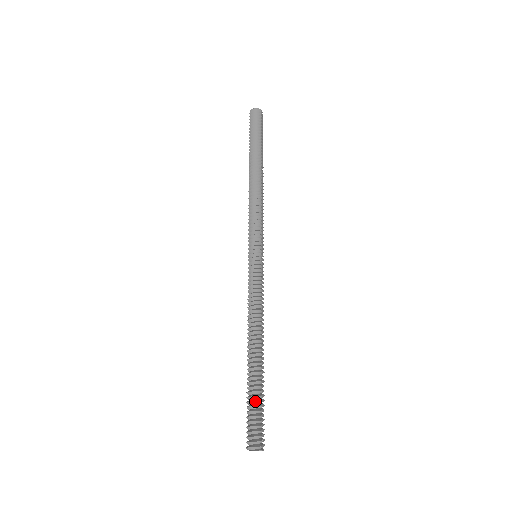
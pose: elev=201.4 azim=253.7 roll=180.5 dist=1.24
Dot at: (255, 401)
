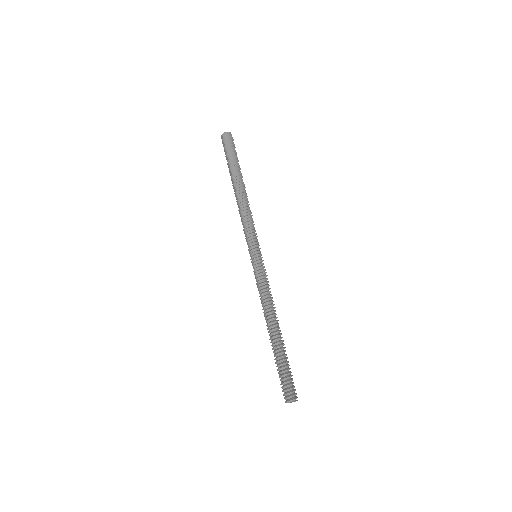
Dot at: (287, 366)
